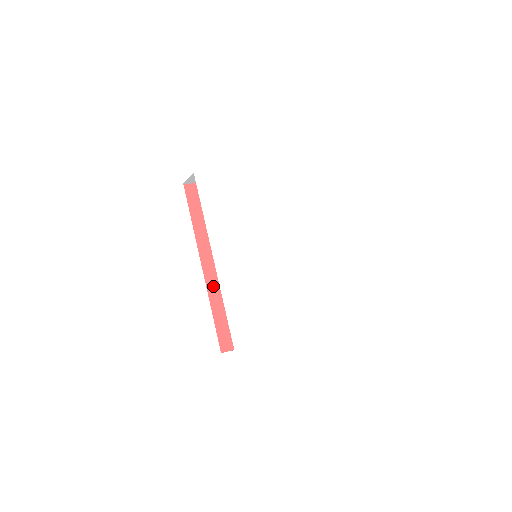
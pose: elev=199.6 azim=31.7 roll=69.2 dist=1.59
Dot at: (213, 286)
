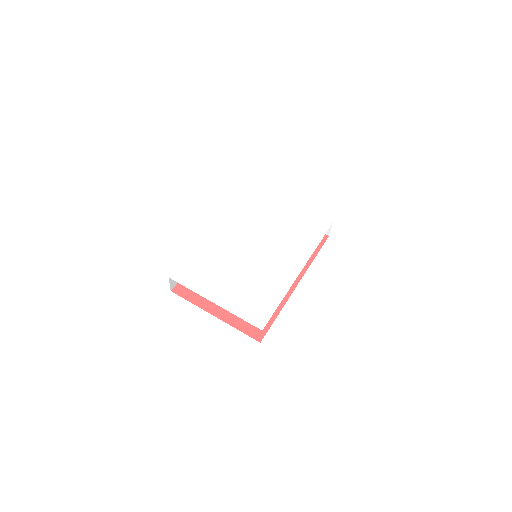
Dot at: occluded
